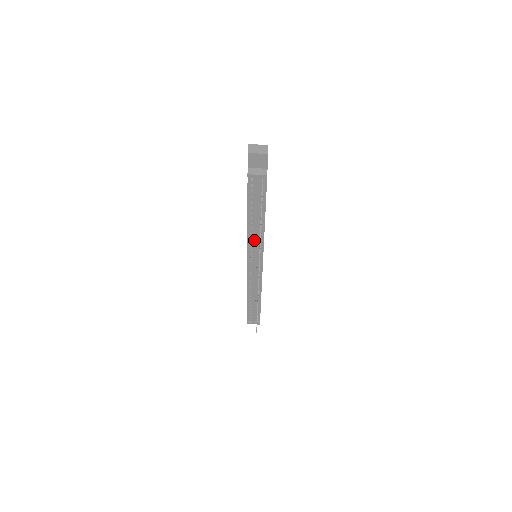
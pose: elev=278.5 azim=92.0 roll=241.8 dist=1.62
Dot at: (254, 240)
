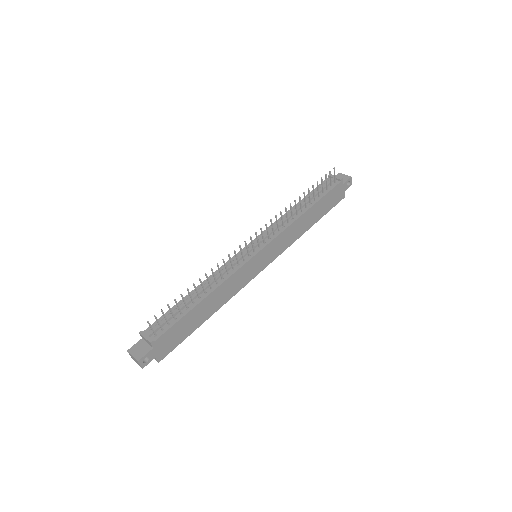
Dot at: occluded
